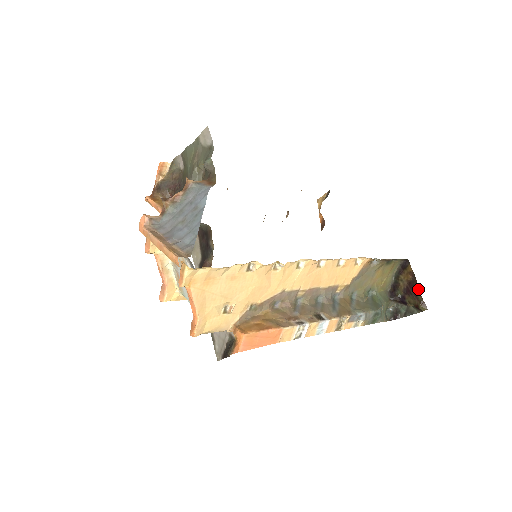
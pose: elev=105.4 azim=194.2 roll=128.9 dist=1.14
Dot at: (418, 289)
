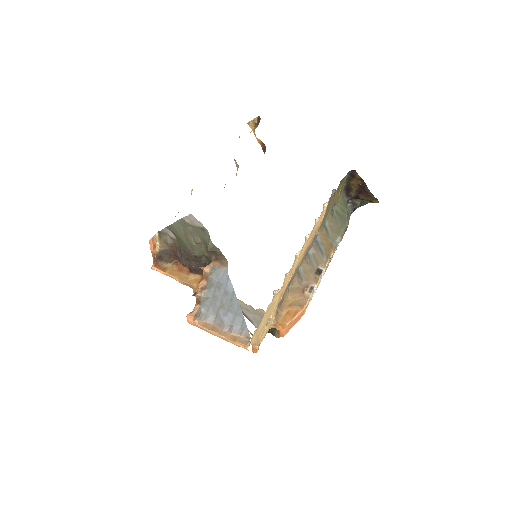
Dot at: (369, 190)
